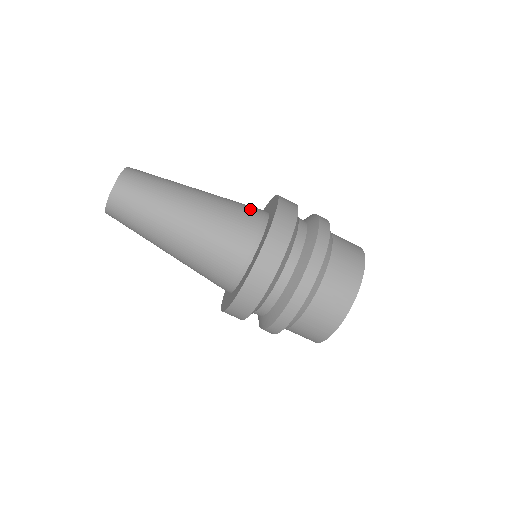
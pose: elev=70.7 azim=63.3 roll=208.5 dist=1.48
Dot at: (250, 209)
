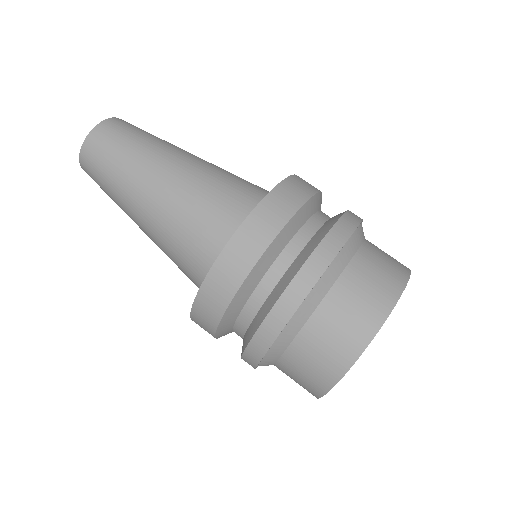
Dot at: occluded
